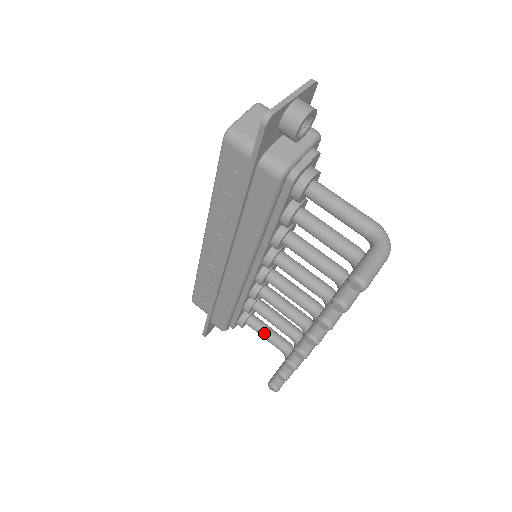
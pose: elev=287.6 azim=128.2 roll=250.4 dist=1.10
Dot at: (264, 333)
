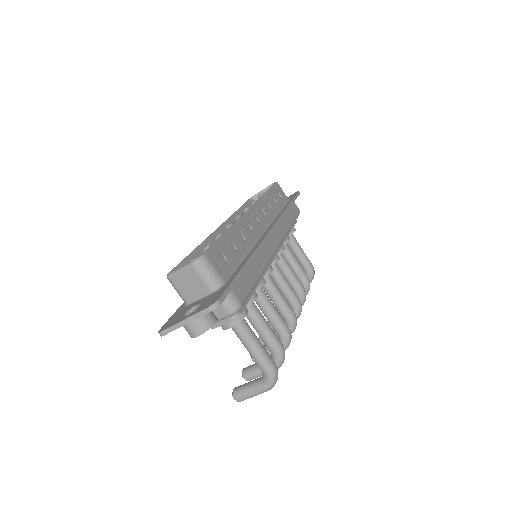
Dot at: (293, 253)
